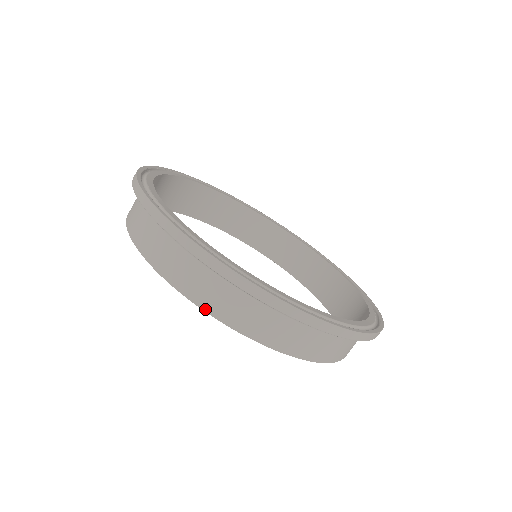
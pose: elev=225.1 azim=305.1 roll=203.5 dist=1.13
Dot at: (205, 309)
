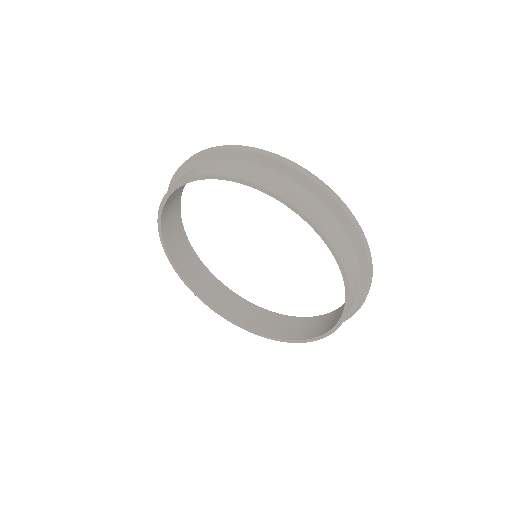
Dot at: (266, 188)
